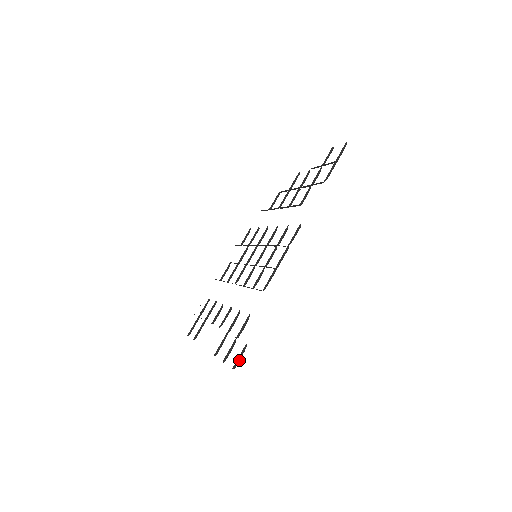
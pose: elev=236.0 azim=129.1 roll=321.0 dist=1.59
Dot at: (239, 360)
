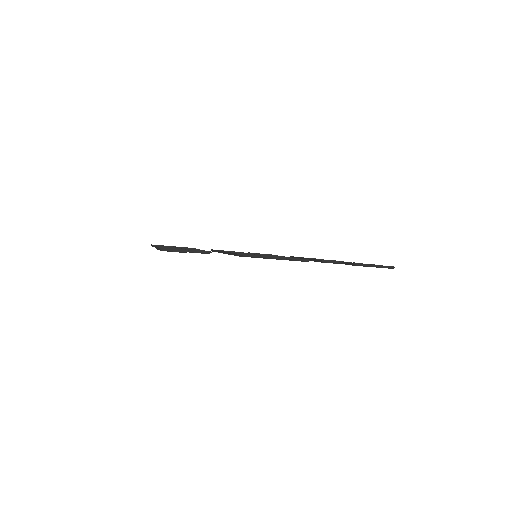
Dot at: (171, 251)
